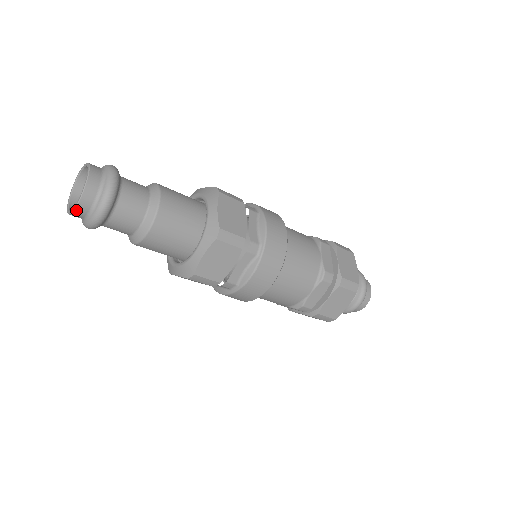
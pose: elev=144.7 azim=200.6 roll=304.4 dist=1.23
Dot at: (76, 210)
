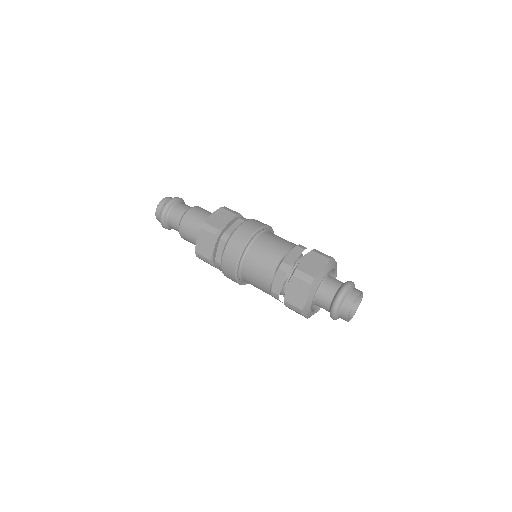
Dot at: (156, 216)
